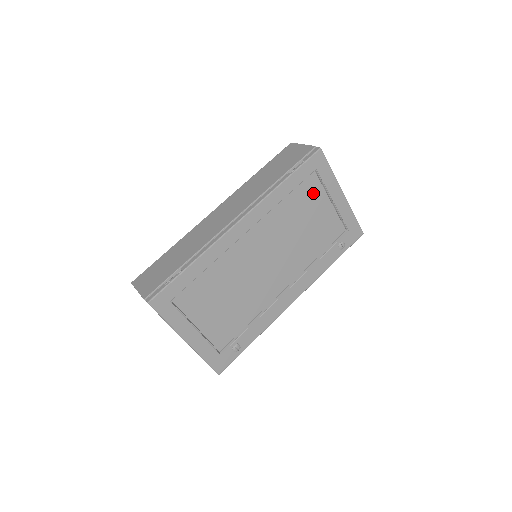
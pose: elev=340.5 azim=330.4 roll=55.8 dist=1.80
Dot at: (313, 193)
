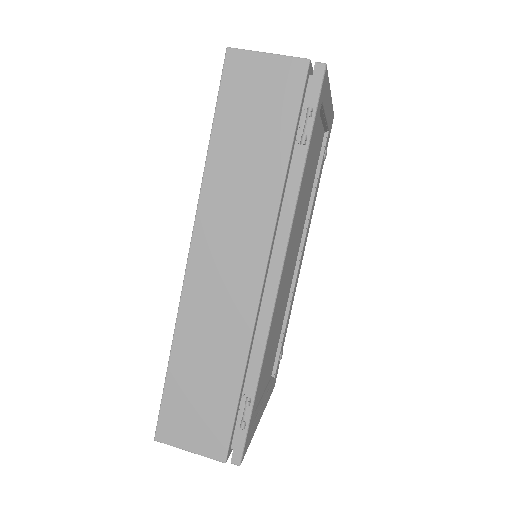
Dot at: occluded
